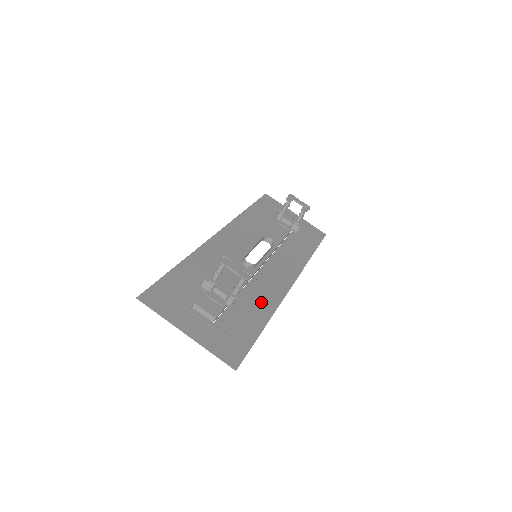
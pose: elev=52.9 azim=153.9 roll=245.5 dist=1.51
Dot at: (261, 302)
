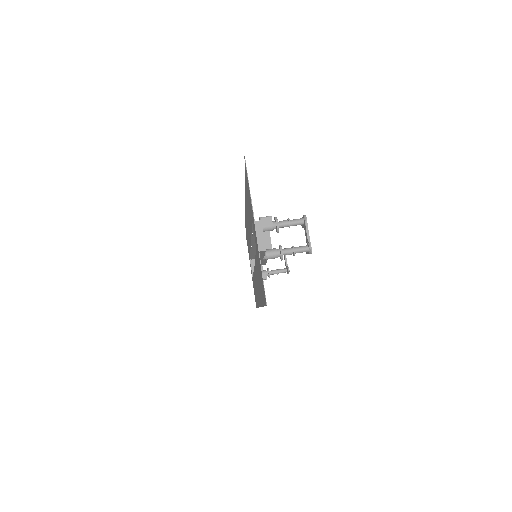
Dot at: occluded
